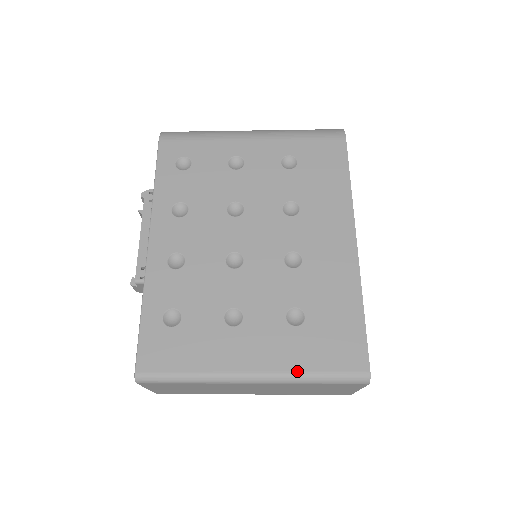
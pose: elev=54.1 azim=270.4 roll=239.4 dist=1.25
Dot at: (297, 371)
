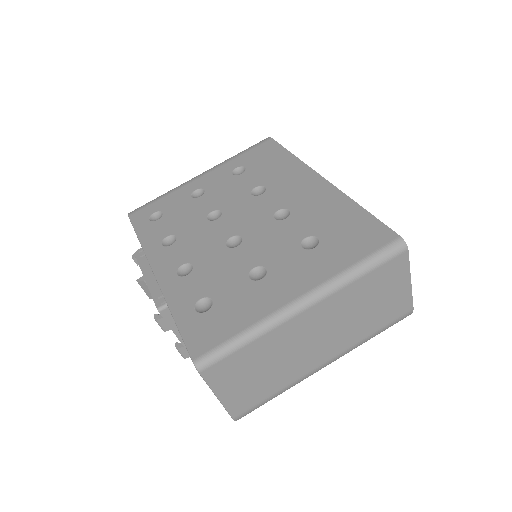
Dot at: (338, 272)
